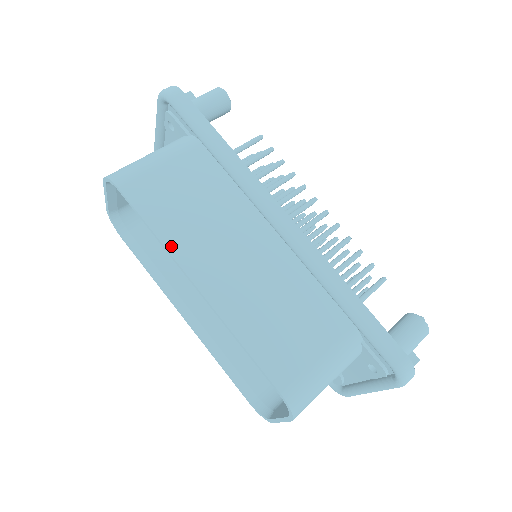
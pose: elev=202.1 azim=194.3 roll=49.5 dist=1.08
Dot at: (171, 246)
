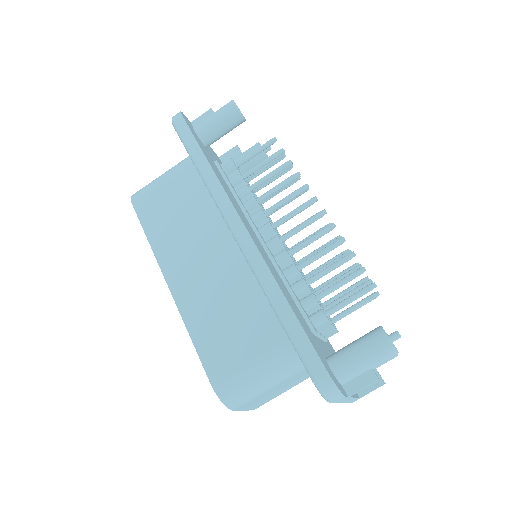
Dot at: (157, 251)
